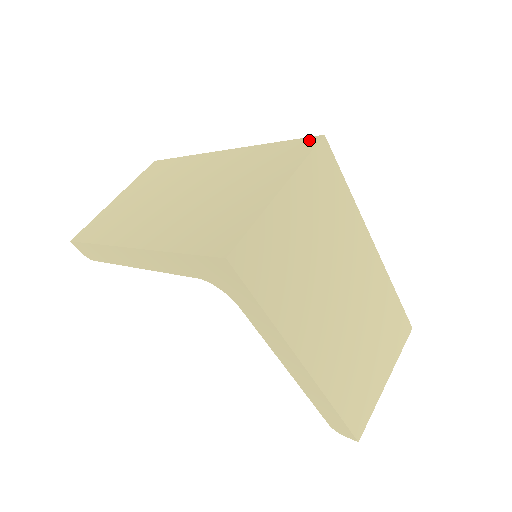
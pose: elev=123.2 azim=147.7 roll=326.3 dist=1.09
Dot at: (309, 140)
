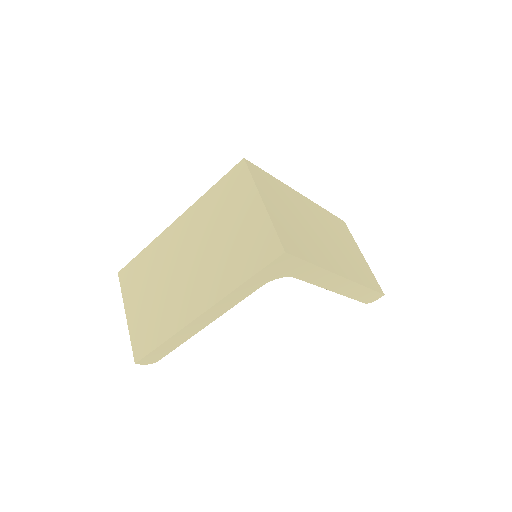
Dot at: (238, 168)
